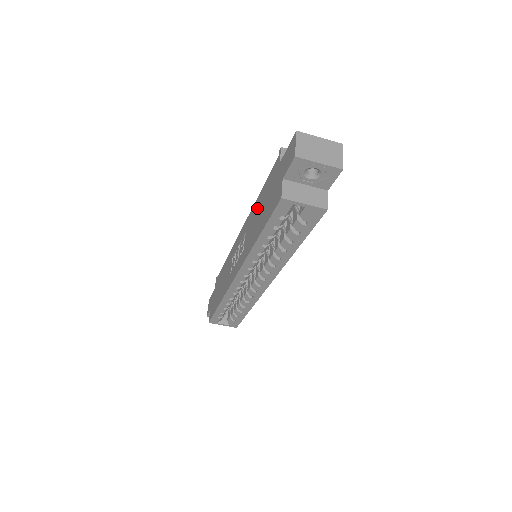
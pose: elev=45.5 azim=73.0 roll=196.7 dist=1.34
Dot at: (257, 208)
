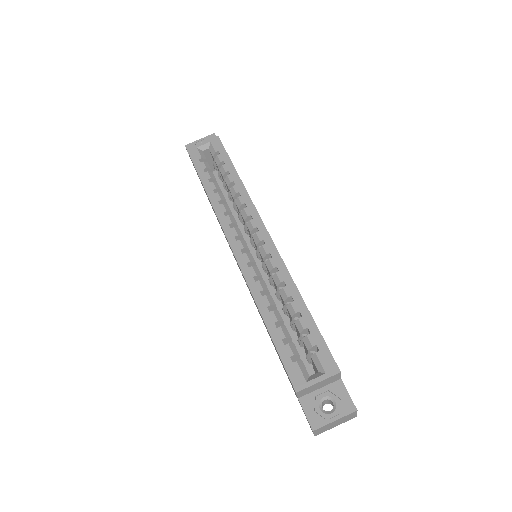
Dot at: occluded
